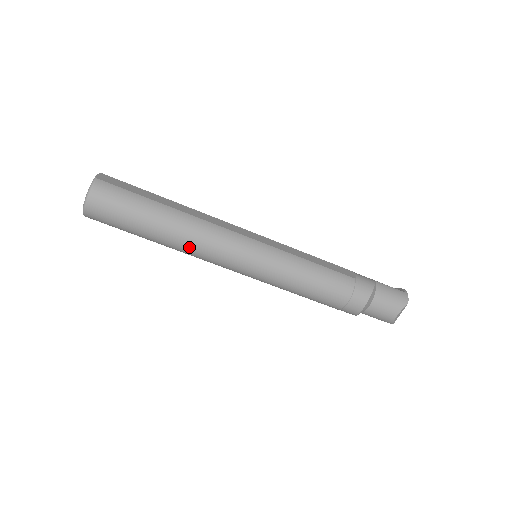
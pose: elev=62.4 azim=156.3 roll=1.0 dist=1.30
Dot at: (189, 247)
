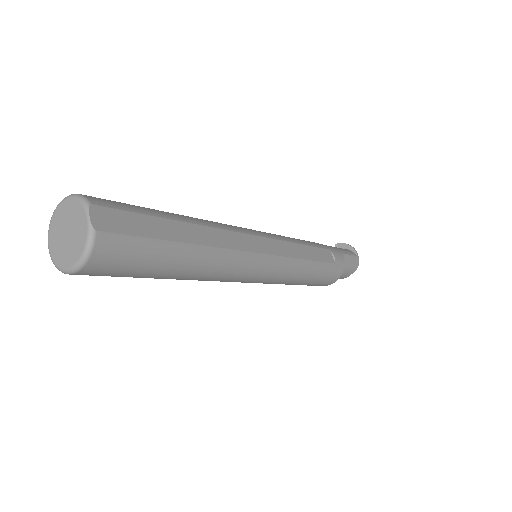
Dot at: (202, 280)
